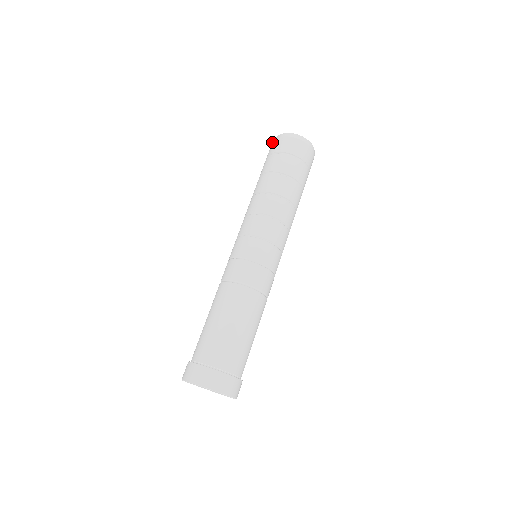
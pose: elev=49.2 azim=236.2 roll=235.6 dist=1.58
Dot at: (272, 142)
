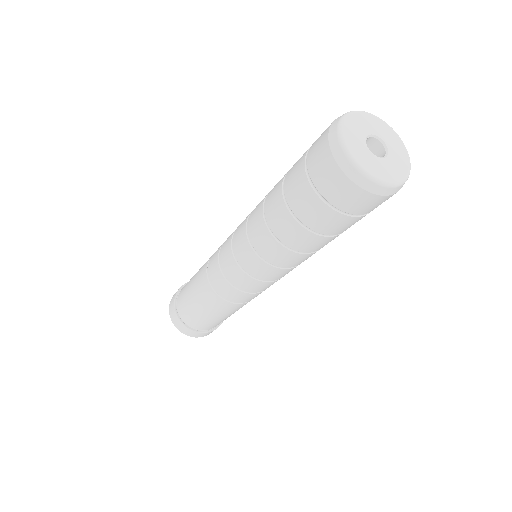
Dot at: (326, 143)
